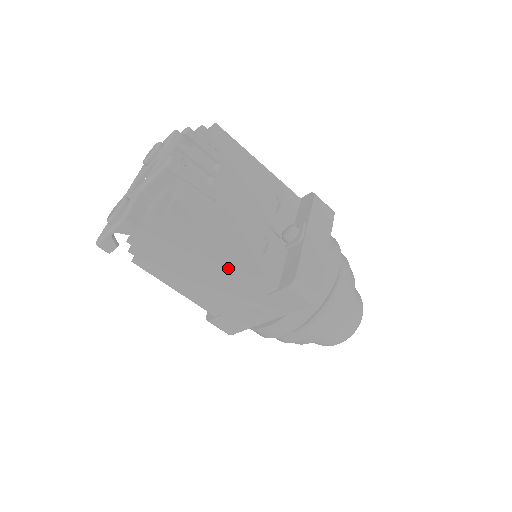
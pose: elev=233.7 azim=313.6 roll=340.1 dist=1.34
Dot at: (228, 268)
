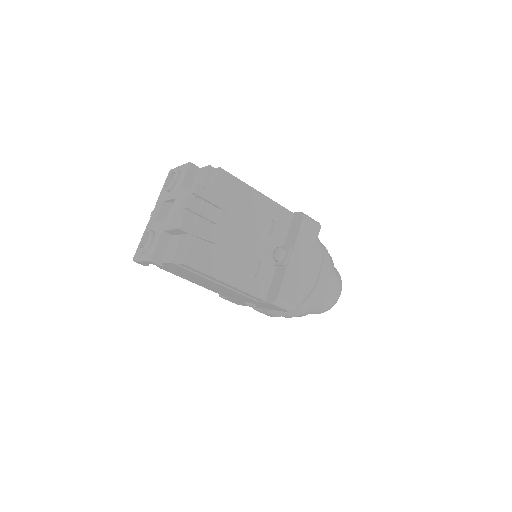
Dot at: (228, 288)
